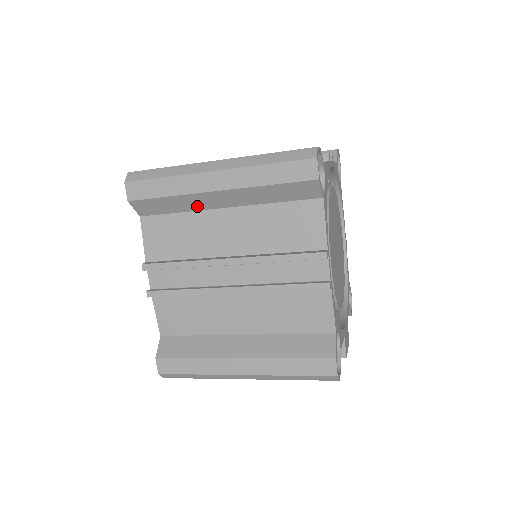
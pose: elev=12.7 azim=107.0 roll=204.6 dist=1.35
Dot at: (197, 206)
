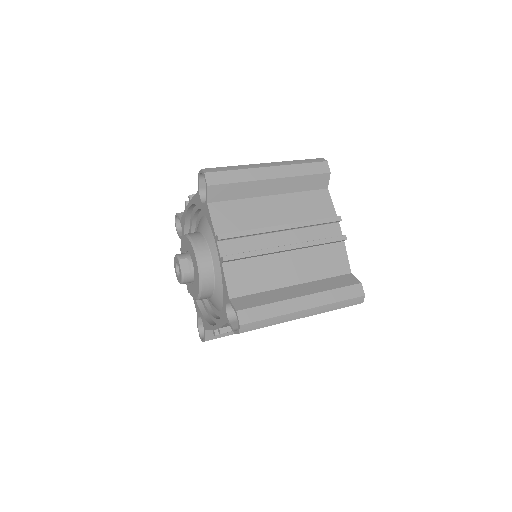
Dot at: occluded
